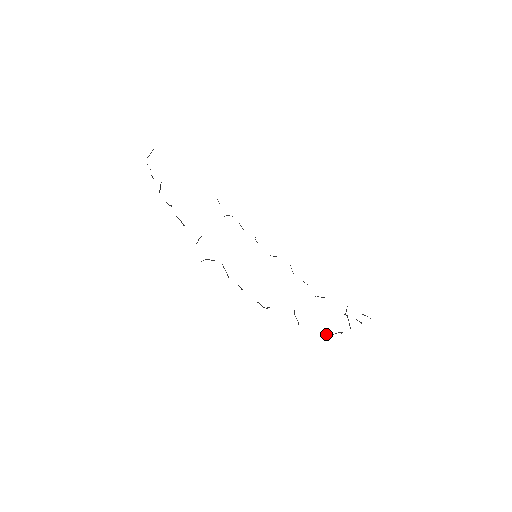
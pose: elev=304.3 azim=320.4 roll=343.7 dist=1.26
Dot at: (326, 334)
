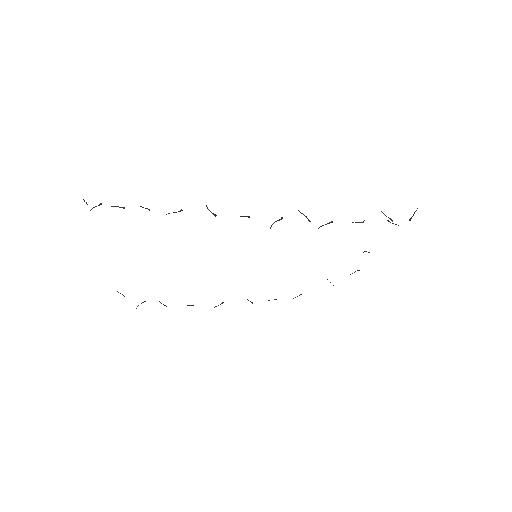
Dot at: (411, 217)
